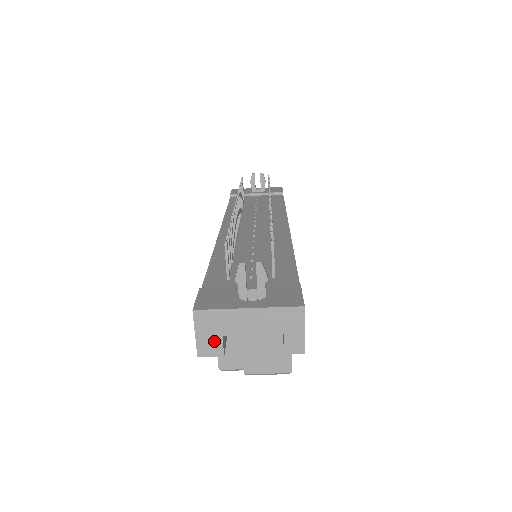
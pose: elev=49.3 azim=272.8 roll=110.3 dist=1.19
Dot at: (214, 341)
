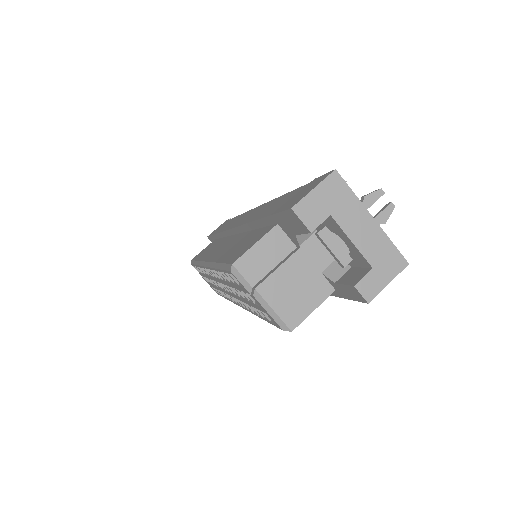
Dot at: (320, 211)
